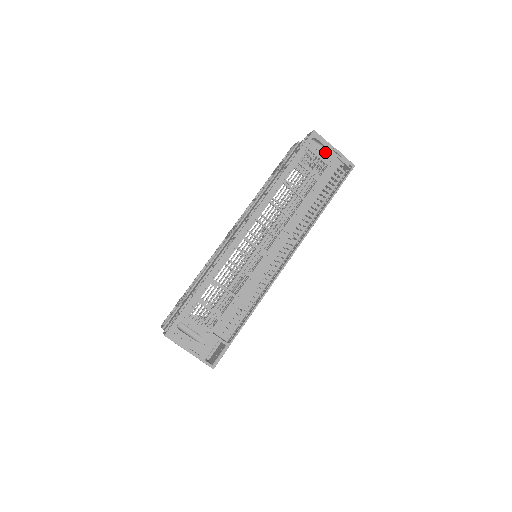
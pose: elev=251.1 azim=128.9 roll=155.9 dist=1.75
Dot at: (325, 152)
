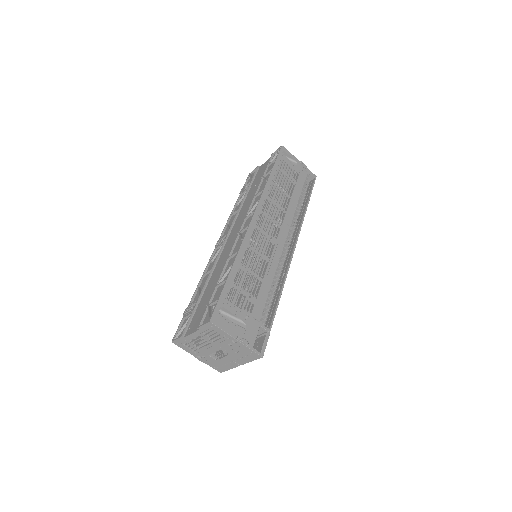
Dot at: (294, 163)
